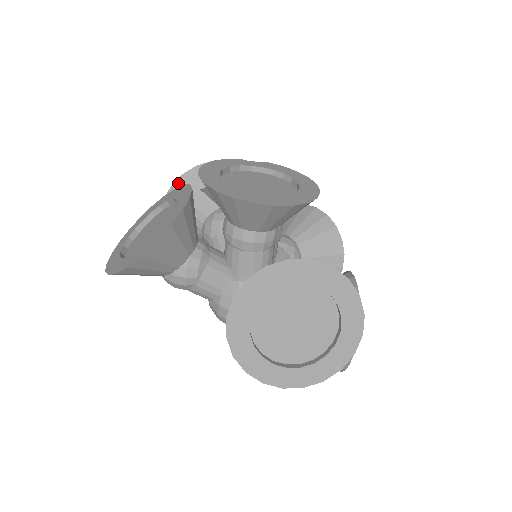
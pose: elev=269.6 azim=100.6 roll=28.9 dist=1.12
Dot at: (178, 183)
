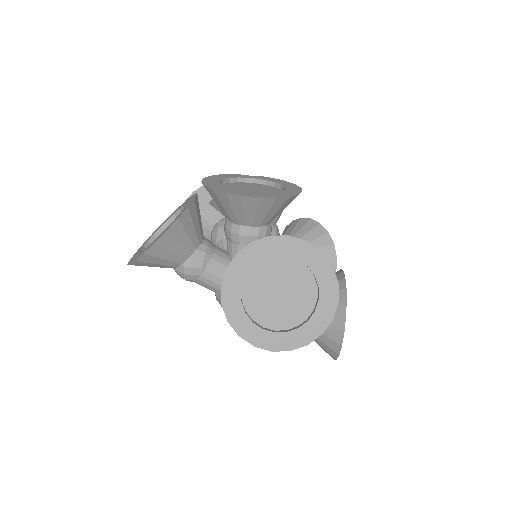
Dot at: occluded
